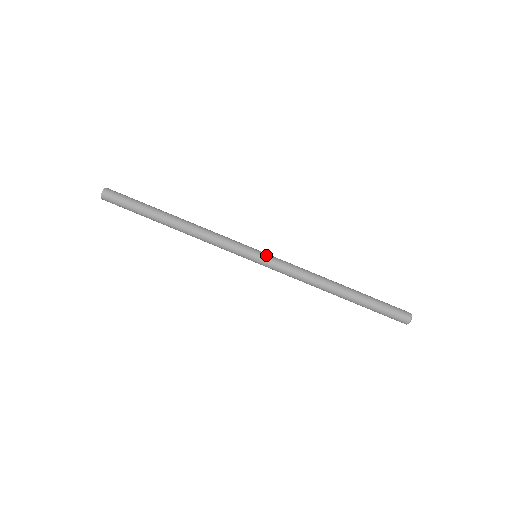
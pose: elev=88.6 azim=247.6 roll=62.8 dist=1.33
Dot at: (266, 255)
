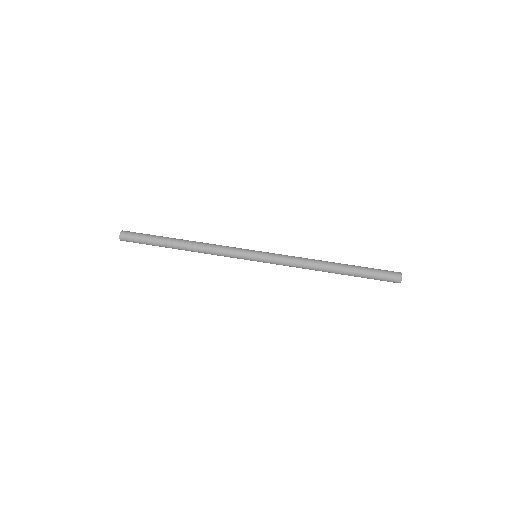
Dot at: (264, 252)
